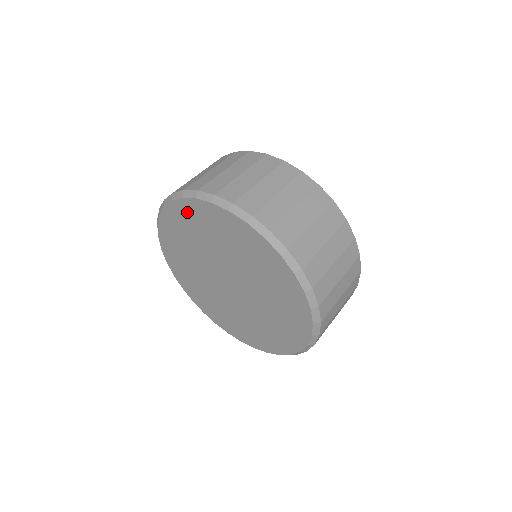
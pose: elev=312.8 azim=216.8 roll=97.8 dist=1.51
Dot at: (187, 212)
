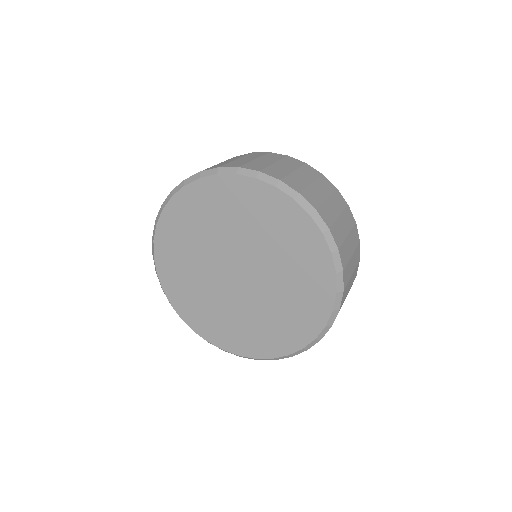
Dot at: (202, 194)
